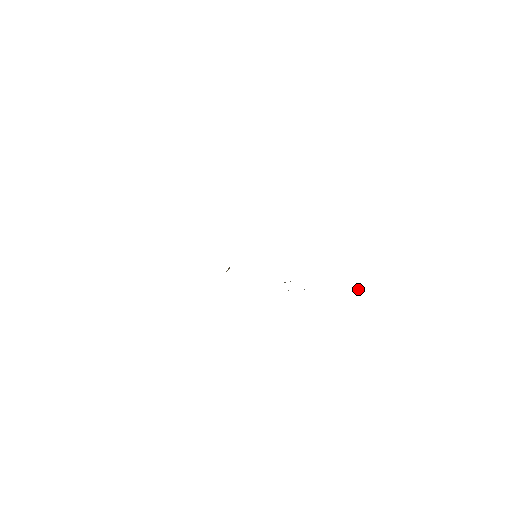
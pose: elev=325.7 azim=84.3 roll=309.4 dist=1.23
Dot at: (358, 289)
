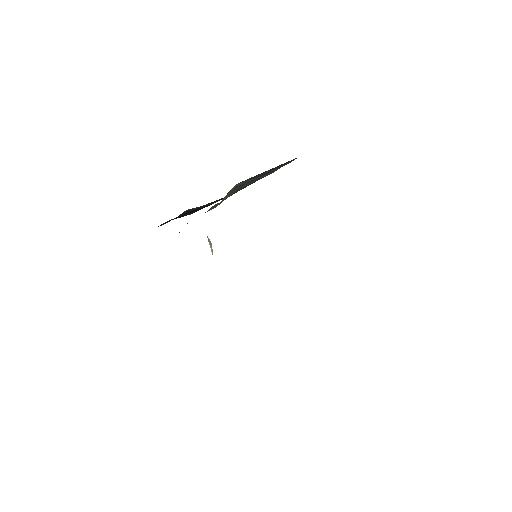
Dot at: occluded
